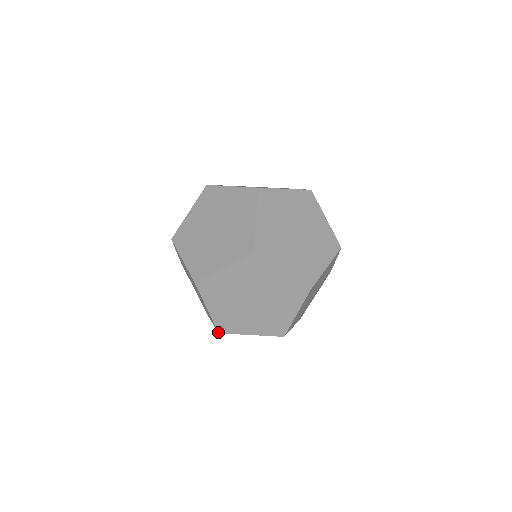
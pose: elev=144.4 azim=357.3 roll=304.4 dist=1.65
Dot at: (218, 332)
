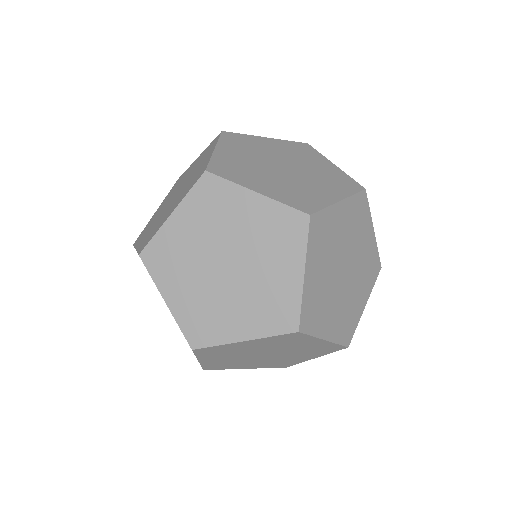
Dot at: (140, 253)
